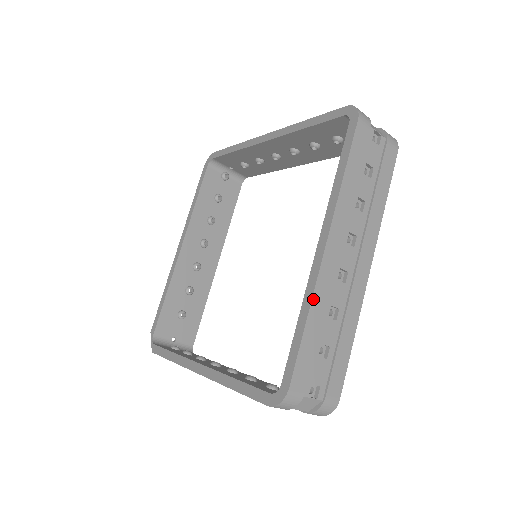
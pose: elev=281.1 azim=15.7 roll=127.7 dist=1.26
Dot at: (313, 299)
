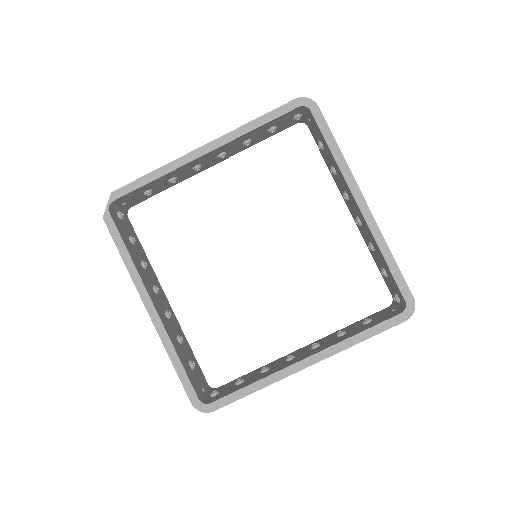
Dot at: occluded
